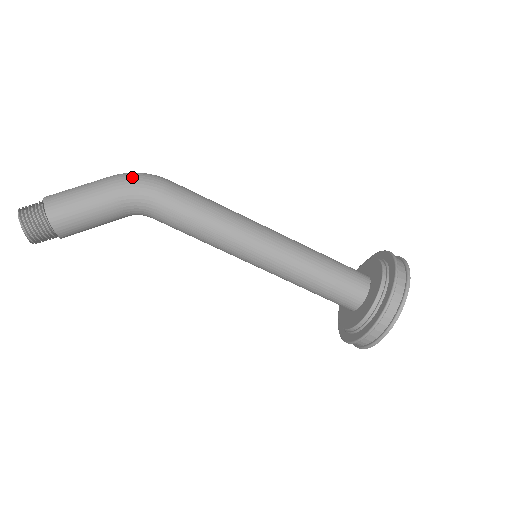
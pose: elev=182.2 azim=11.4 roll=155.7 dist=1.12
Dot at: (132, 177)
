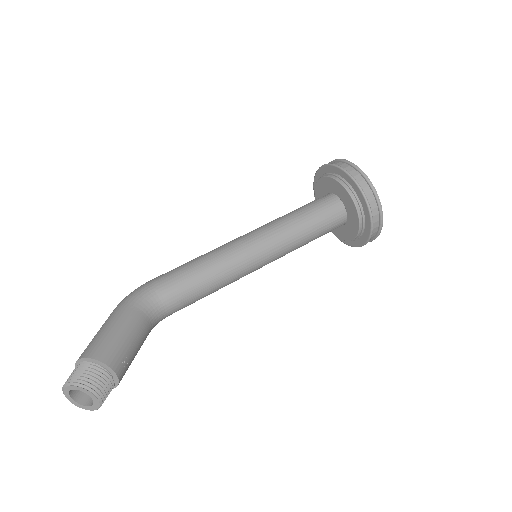
Dot at: (125, 298)
